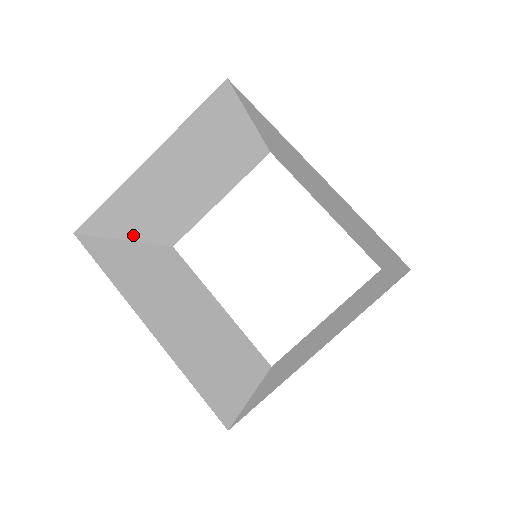
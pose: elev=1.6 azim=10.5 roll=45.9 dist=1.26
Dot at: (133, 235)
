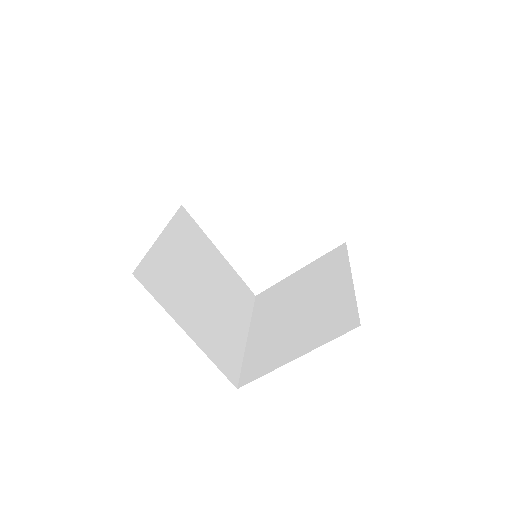
Dot at: occluded
